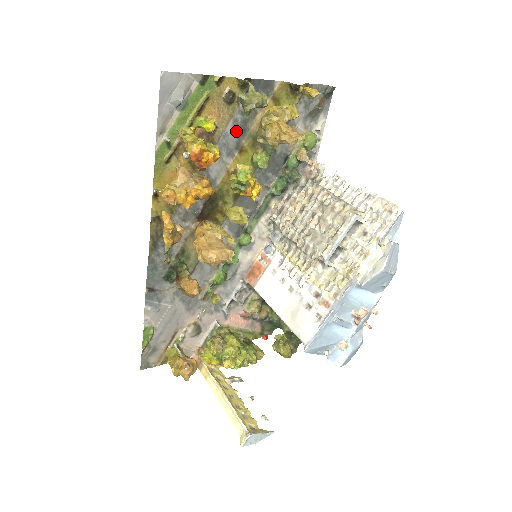
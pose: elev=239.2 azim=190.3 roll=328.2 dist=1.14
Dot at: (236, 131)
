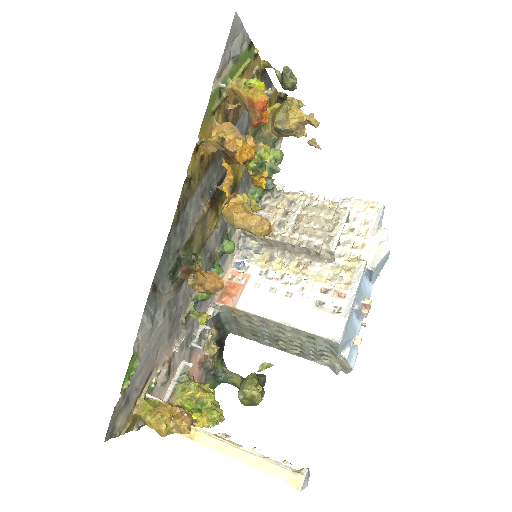
Dot at: occluded
